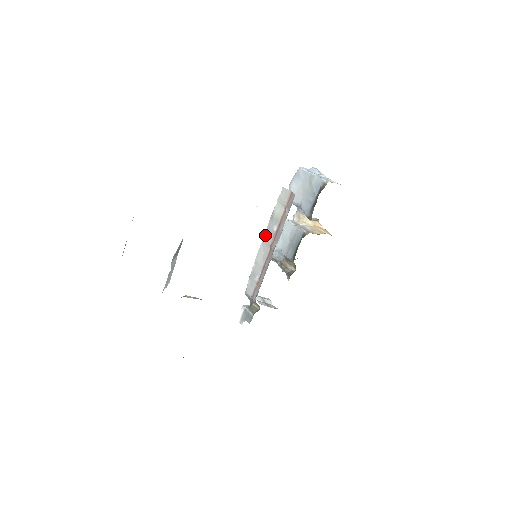
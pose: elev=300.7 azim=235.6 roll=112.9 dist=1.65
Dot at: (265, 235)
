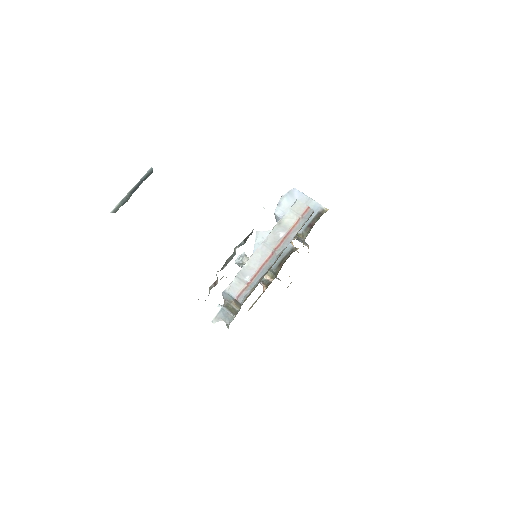
Dot at: (267, 238)
